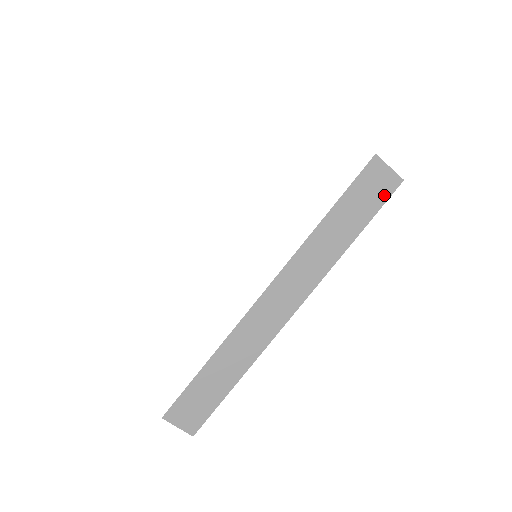
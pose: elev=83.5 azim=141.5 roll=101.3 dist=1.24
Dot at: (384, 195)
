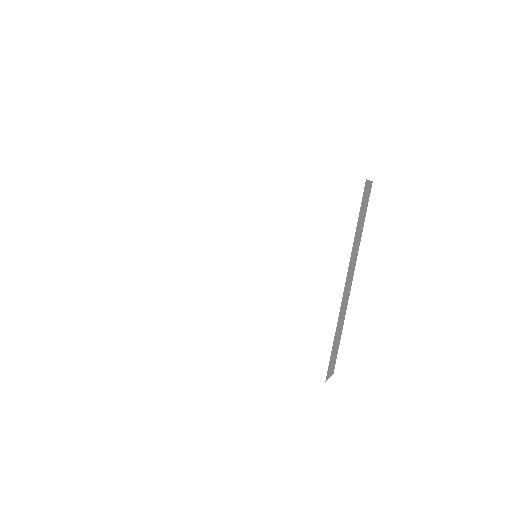
Dot at: (369, 195)
